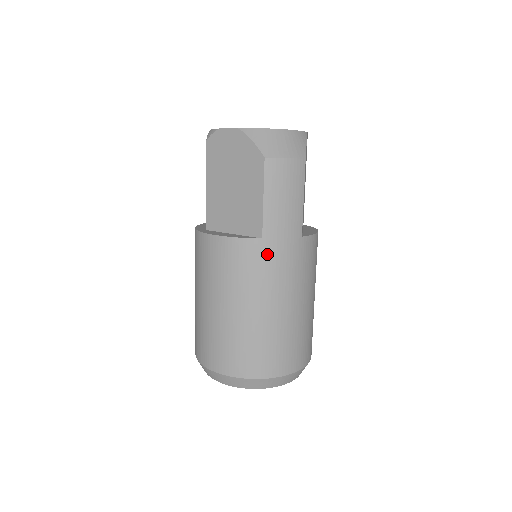
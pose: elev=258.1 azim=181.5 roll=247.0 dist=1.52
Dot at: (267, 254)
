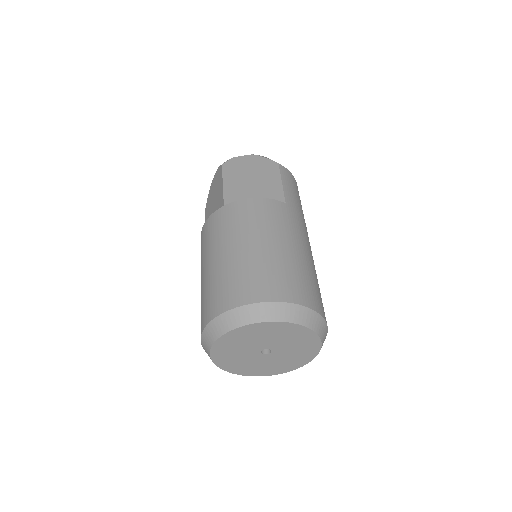
Dot at: (291, 214)
